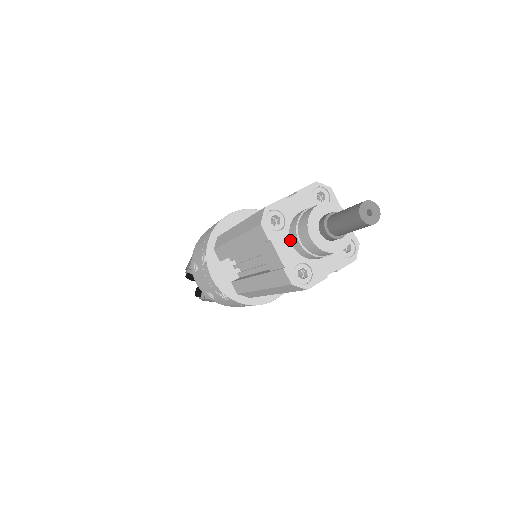
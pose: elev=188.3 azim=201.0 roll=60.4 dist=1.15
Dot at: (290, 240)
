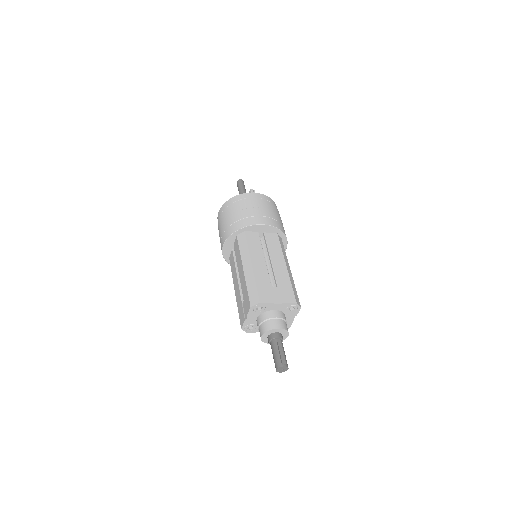
Dot at: occluded
